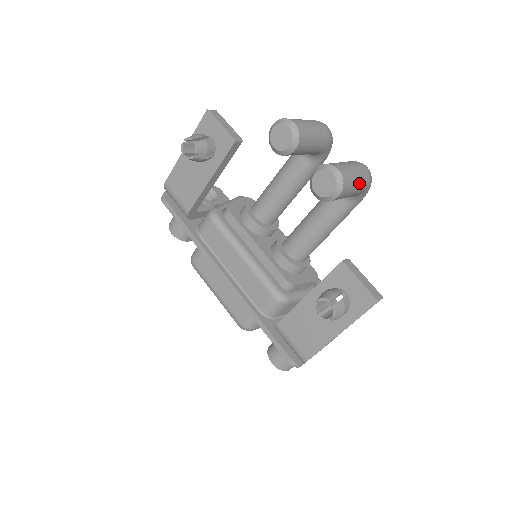
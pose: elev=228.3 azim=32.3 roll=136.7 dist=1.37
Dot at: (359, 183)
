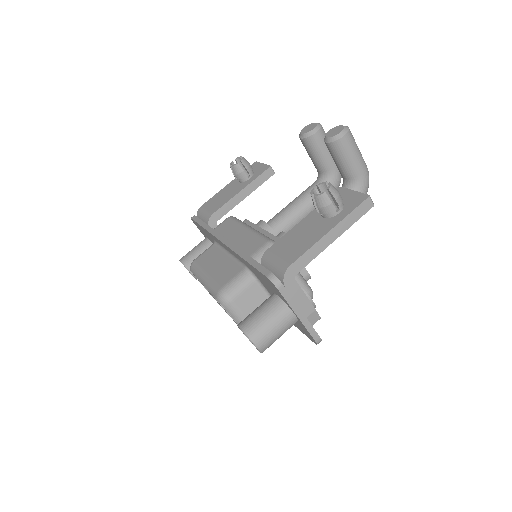
Dot at: (360, 155)
